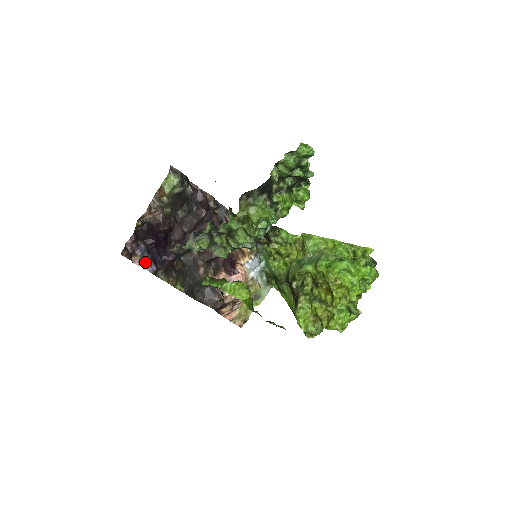
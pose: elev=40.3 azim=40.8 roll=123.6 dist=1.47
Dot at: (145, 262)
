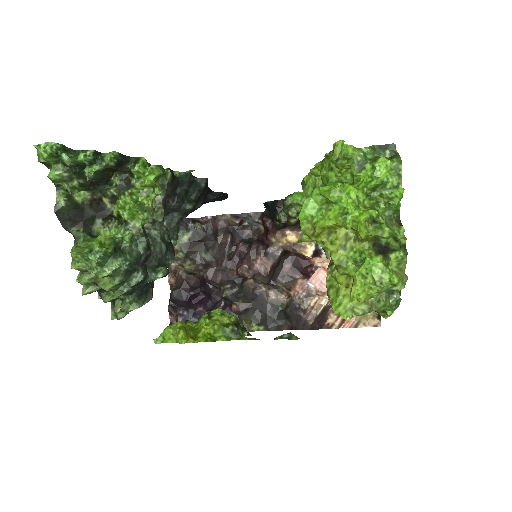
Dot at: occluded
